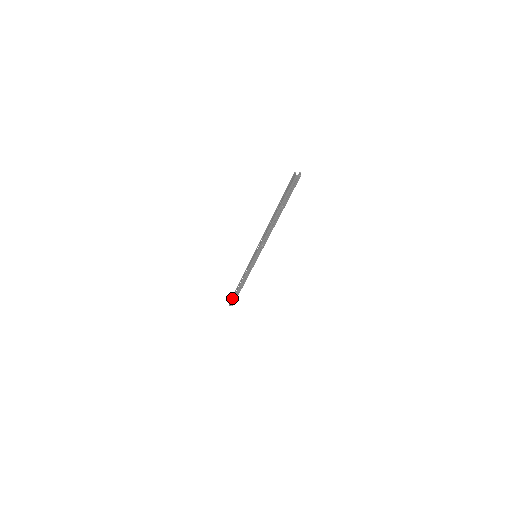
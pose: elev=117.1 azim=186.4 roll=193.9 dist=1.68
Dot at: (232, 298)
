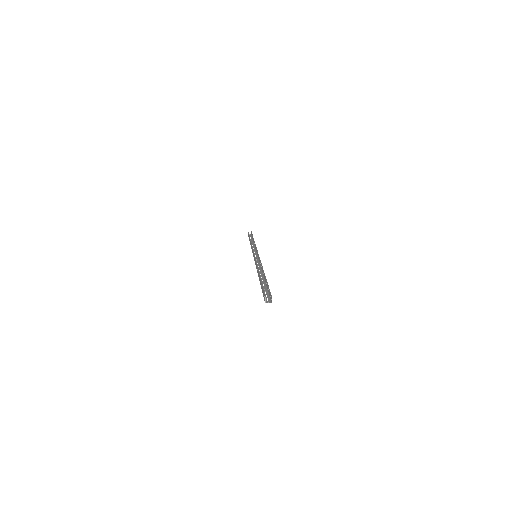
Dot at: (248, 235)
